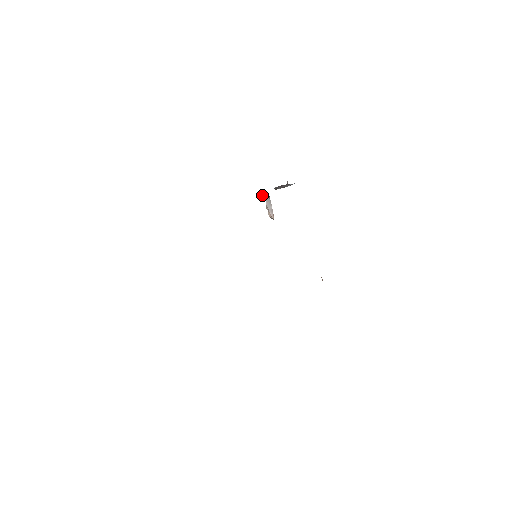
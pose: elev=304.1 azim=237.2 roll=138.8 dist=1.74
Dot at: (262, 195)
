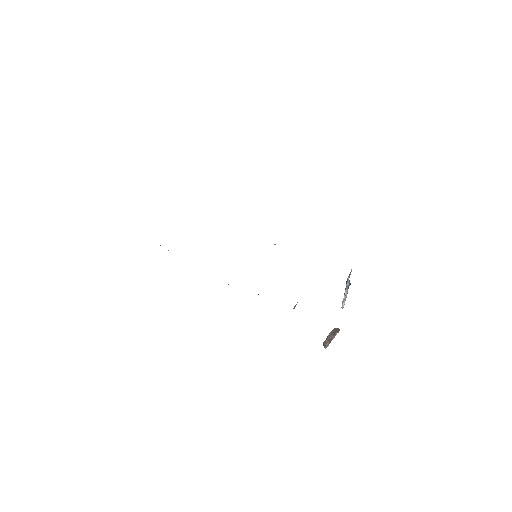
Dot at: occluded
